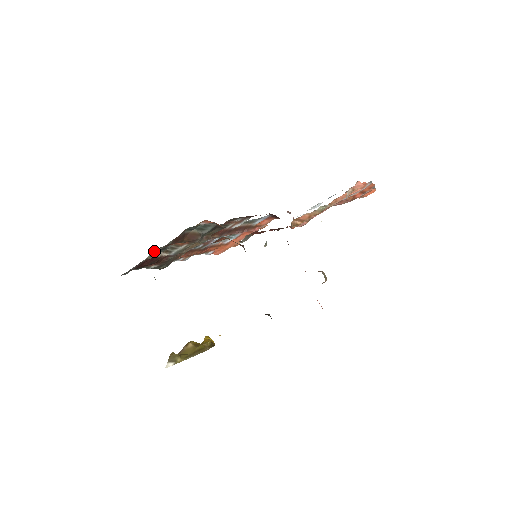
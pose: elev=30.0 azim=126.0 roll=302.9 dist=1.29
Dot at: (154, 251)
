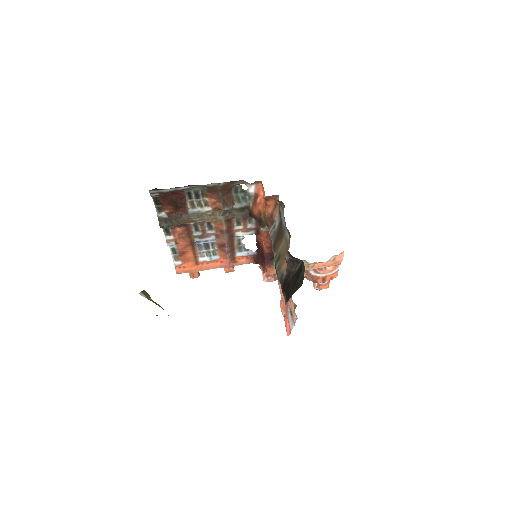
Dot at: (195, 188)
